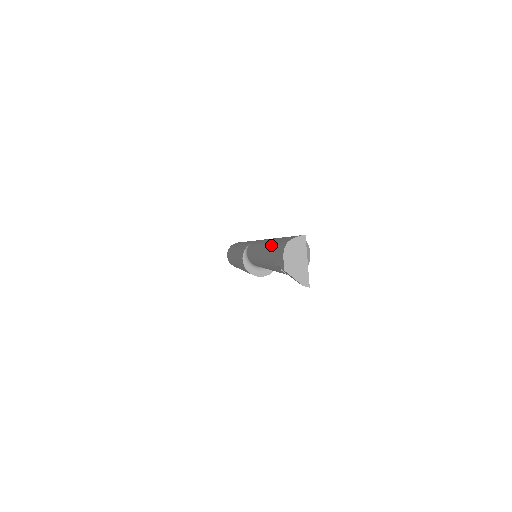
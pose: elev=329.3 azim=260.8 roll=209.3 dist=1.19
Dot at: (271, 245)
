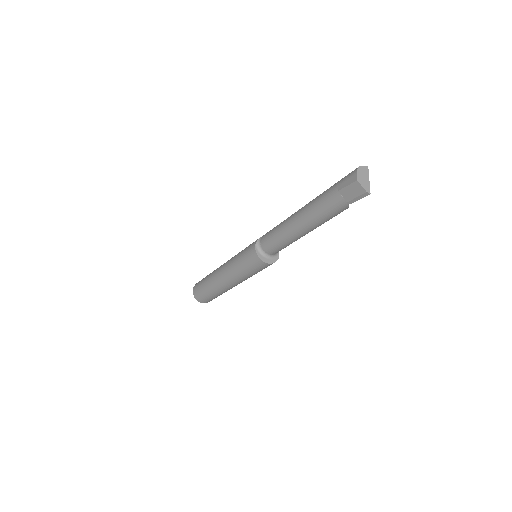
Dot at: (326, 190)
